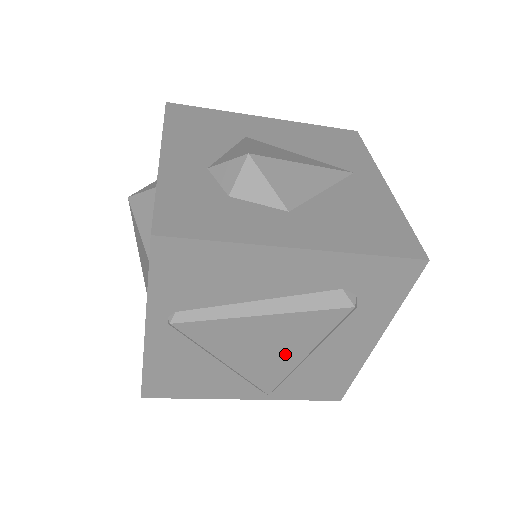
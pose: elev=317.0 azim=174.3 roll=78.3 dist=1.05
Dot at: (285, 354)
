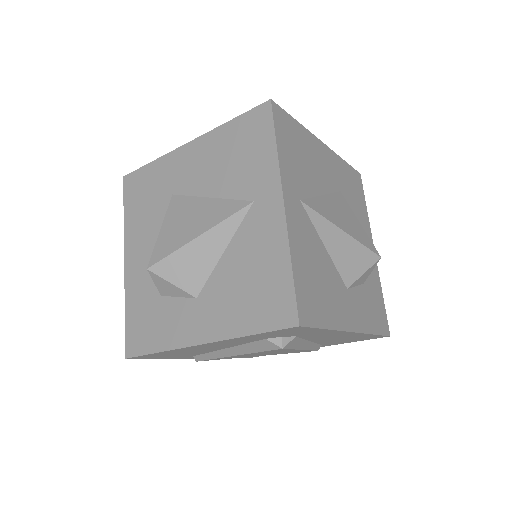
Dot at: occluded
